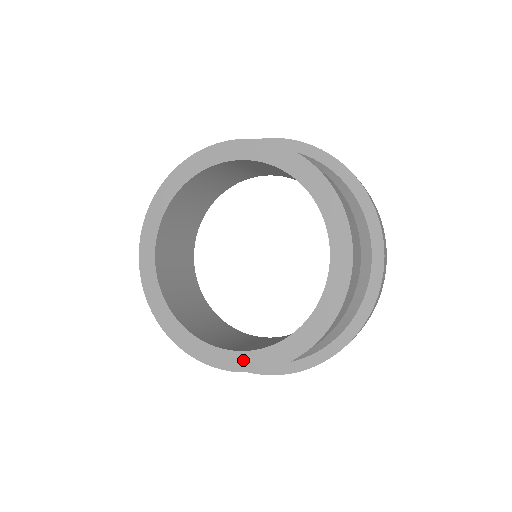
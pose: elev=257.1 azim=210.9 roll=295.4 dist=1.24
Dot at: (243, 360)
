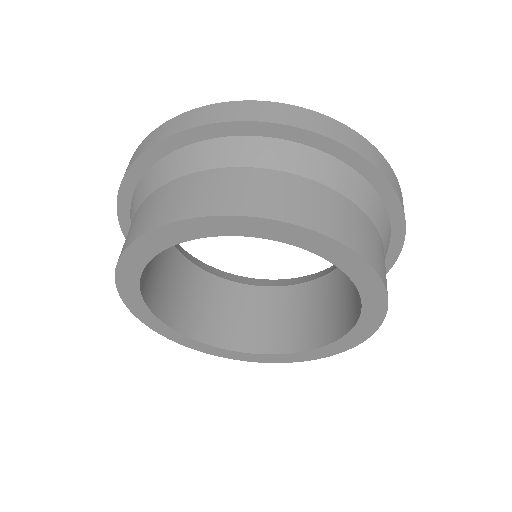
Dot at: (206, 348)
